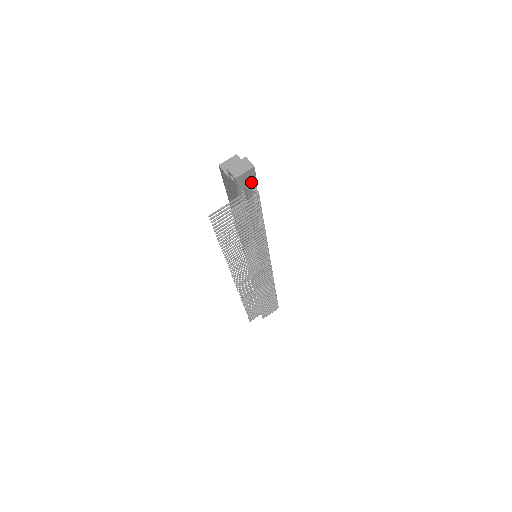
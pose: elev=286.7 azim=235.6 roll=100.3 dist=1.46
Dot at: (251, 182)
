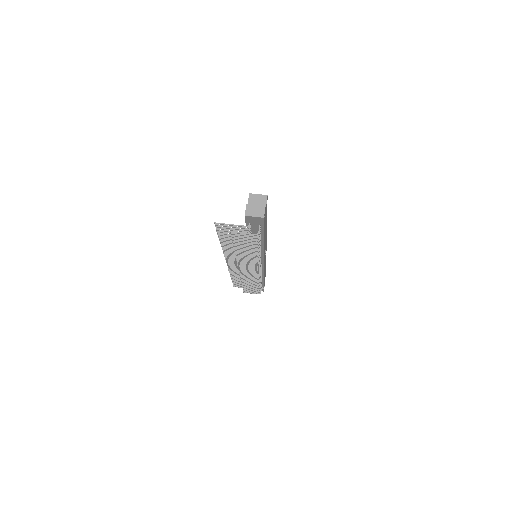
Dot at: (259, 223)
